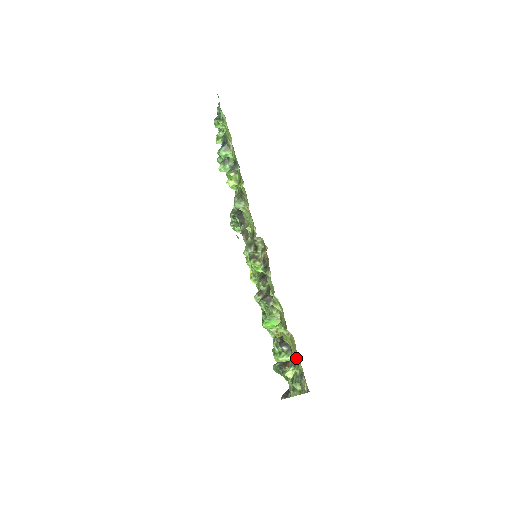
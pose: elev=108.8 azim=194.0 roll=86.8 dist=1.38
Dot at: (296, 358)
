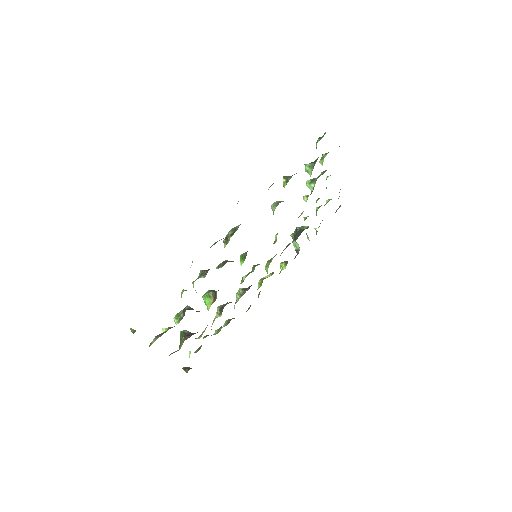
Dot at: occluded
